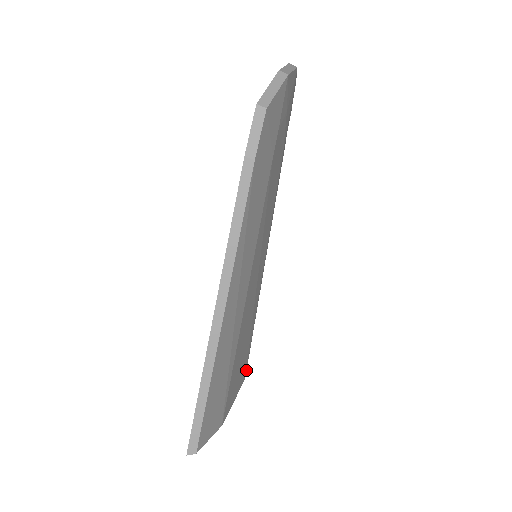
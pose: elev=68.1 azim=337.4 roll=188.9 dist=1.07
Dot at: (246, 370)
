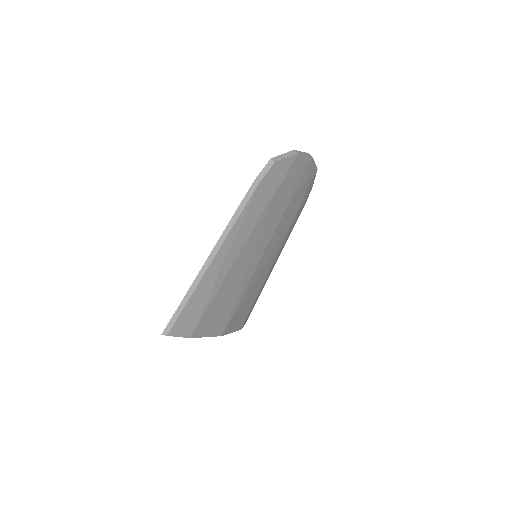
Dot at: (224, 330)
